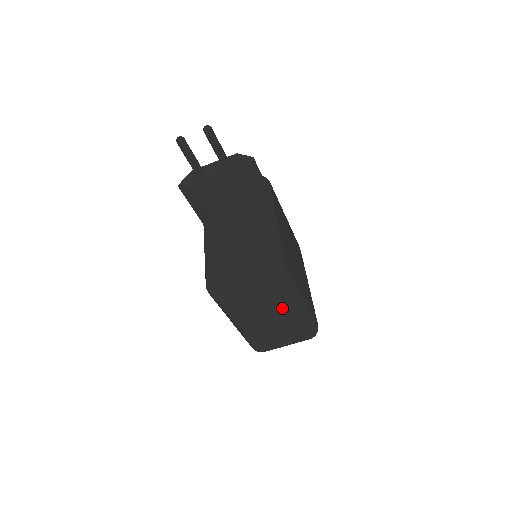
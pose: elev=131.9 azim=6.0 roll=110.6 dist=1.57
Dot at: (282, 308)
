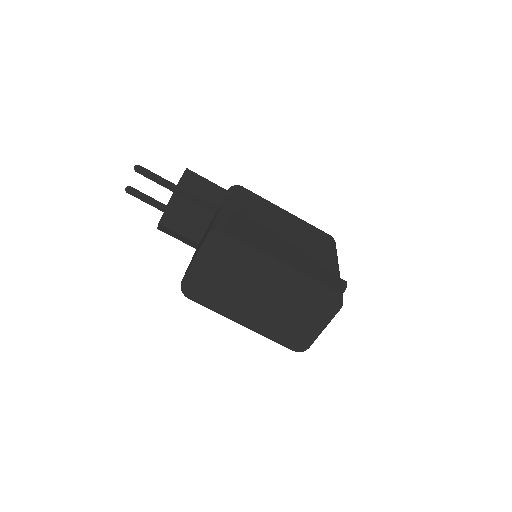
Dot at: (260, 281)
